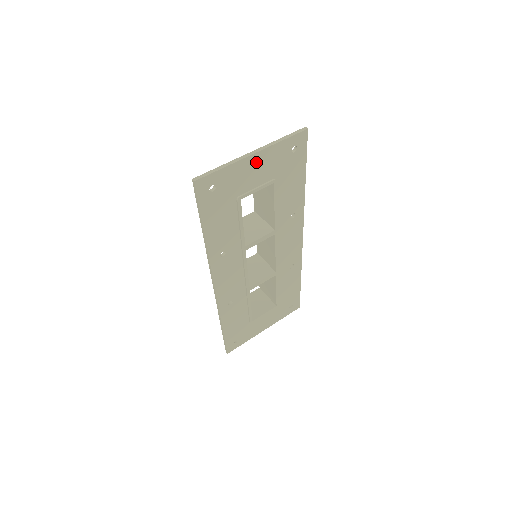
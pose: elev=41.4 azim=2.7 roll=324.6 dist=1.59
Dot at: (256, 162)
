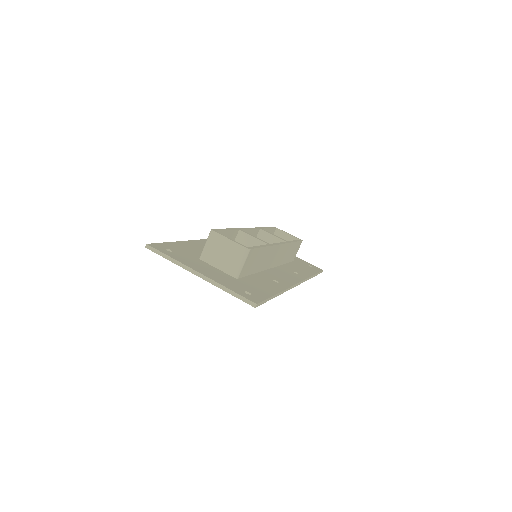
Dot at: occluded
